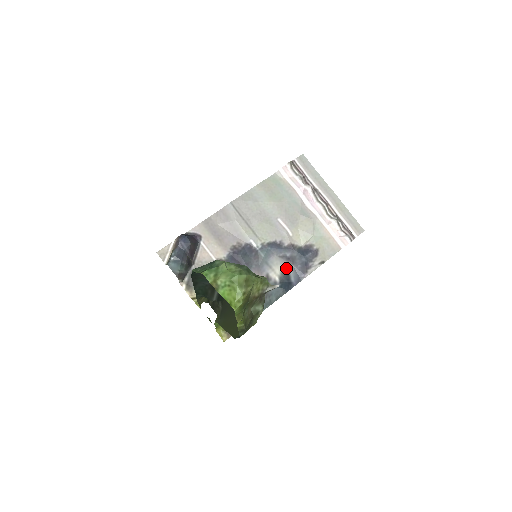
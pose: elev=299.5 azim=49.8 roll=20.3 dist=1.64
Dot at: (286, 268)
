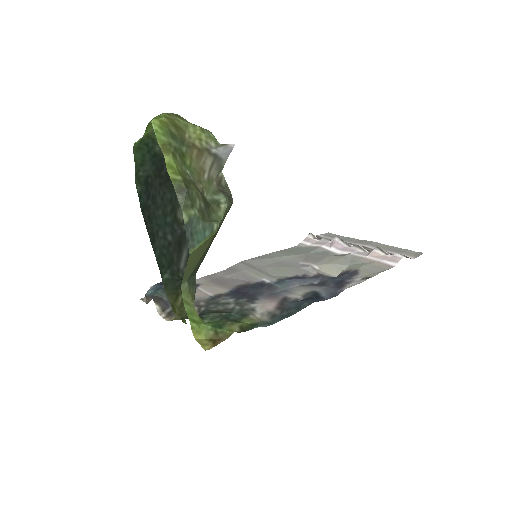
Dot at: (313, 290)
